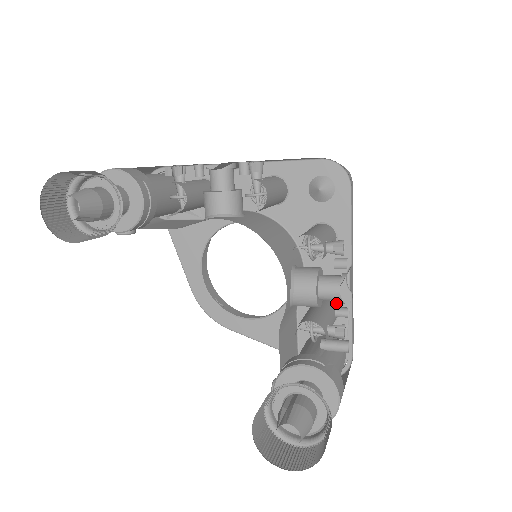
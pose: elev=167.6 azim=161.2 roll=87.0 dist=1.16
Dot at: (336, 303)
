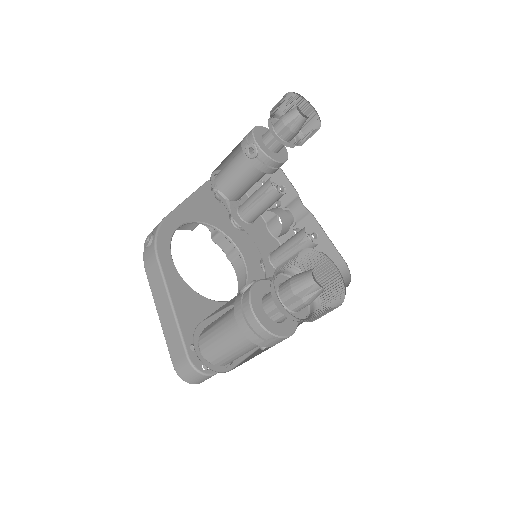
Dot at: occluded
